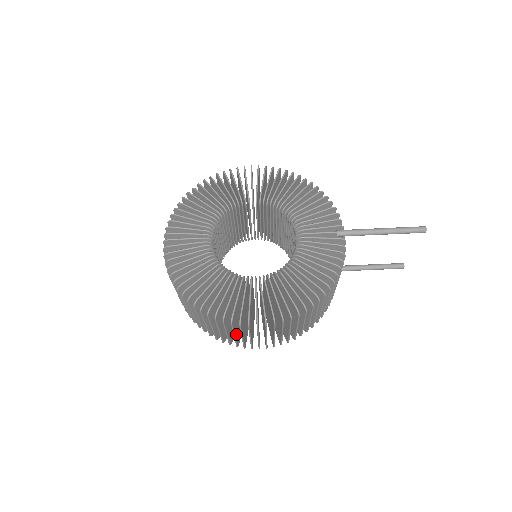
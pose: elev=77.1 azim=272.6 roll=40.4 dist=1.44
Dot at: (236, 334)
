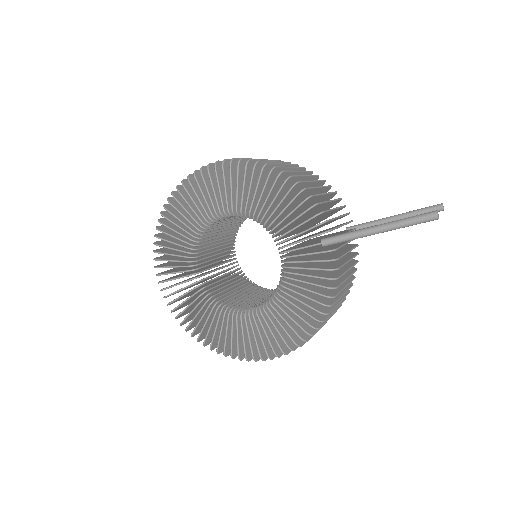
Dot at: occluded
